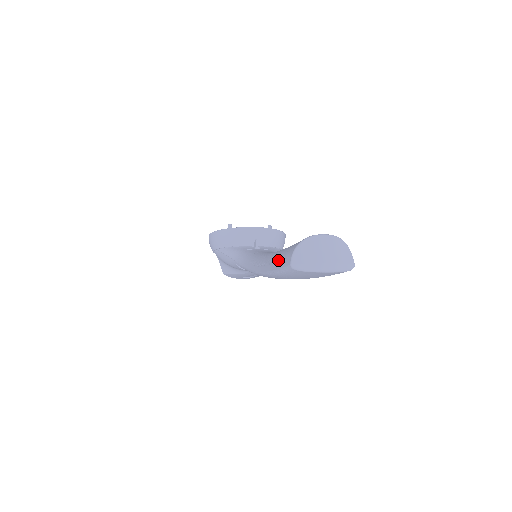
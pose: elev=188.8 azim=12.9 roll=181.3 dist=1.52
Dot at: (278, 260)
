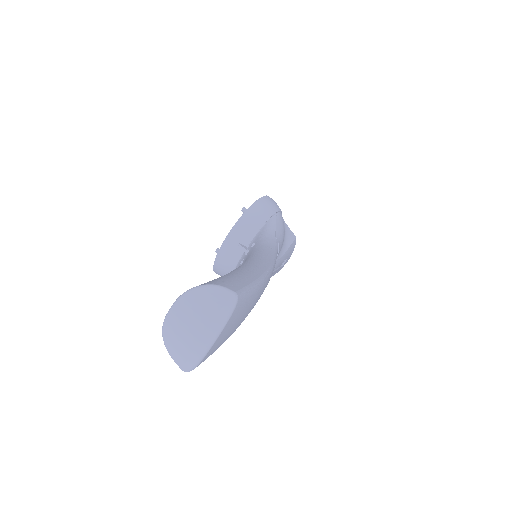
Dot at: occluded
